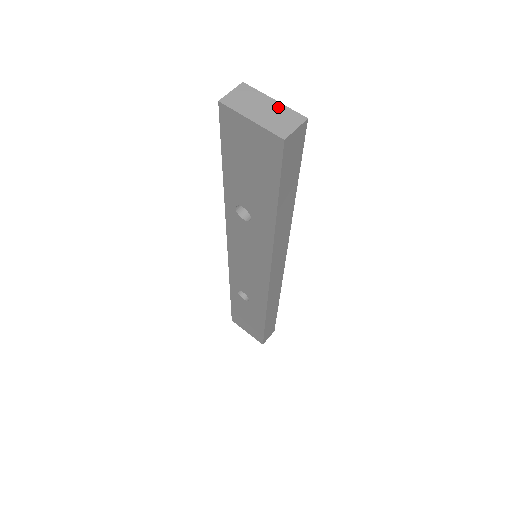
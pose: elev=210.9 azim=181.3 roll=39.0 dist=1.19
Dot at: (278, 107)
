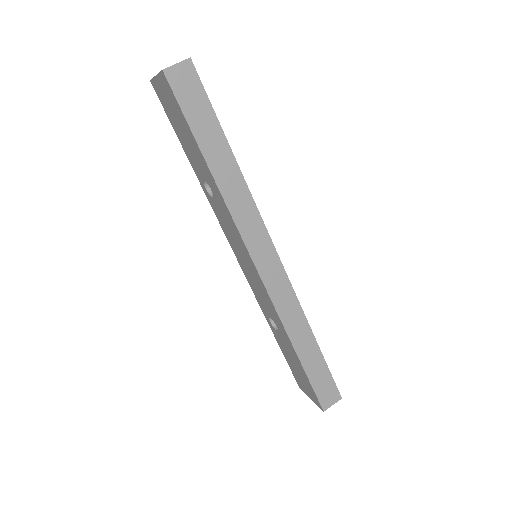
Dot at: occluded
